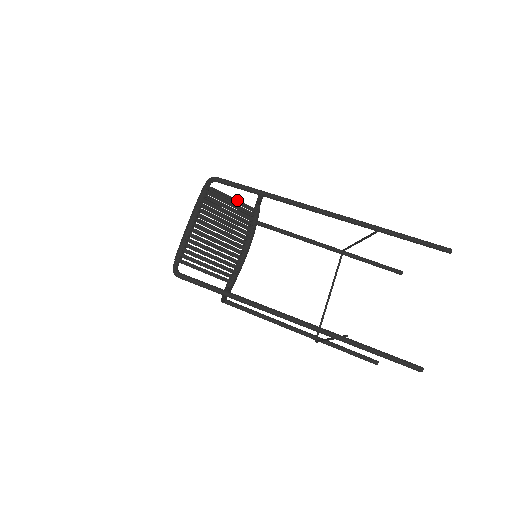
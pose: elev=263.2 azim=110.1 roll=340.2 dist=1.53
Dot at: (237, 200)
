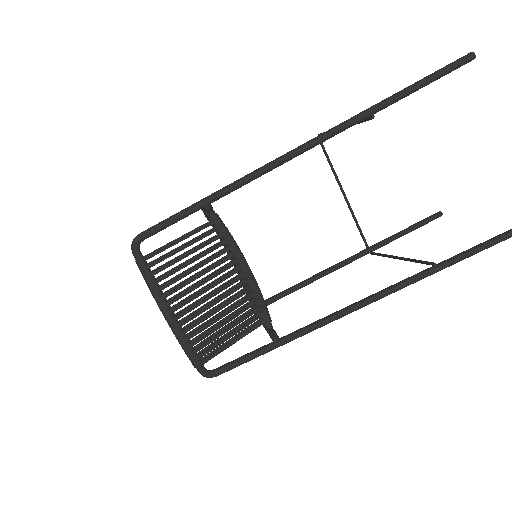
Dot at: (186, 235)
